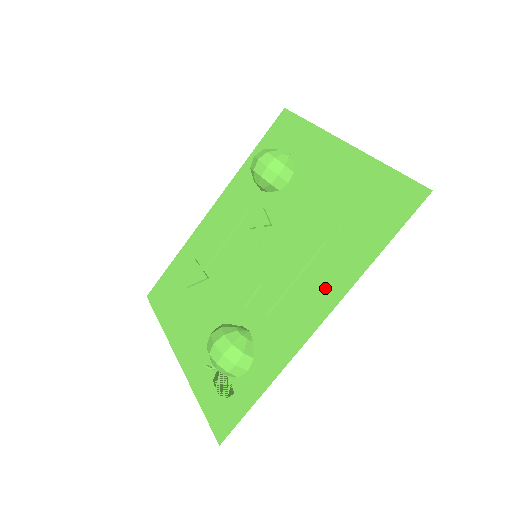
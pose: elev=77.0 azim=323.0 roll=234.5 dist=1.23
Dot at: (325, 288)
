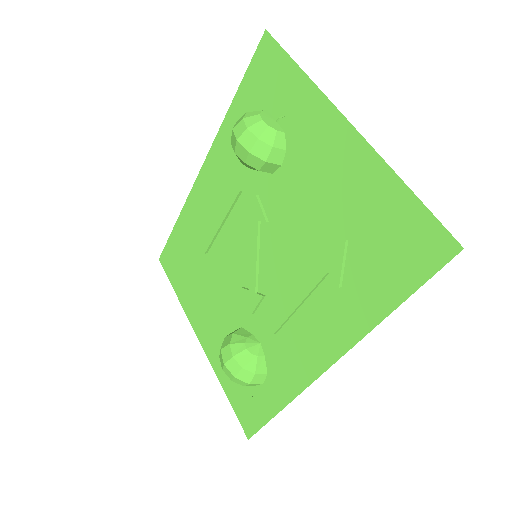
Dot at: (331, 329)
